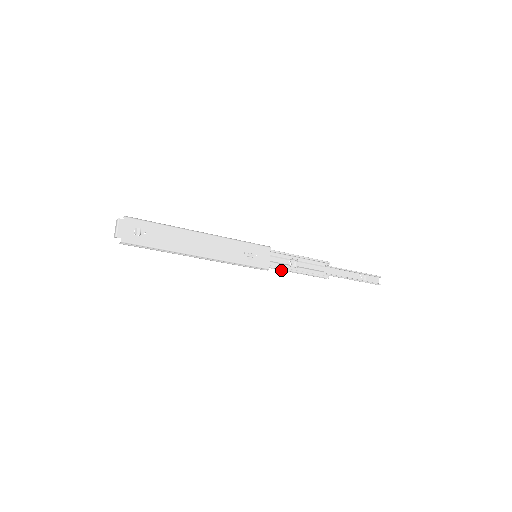
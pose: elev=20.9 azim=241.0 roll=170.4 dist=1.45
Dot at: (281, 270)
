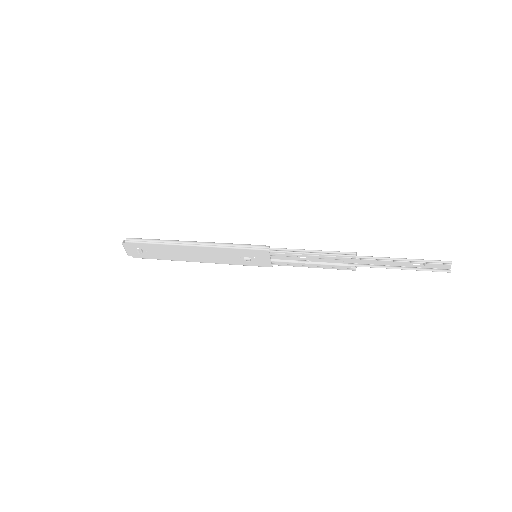
Dot at: (291, 263)
